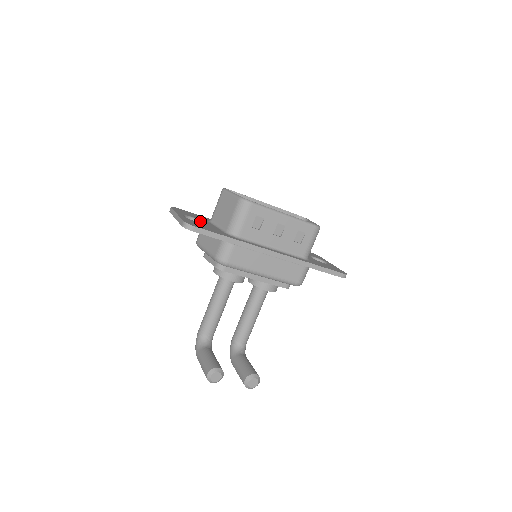
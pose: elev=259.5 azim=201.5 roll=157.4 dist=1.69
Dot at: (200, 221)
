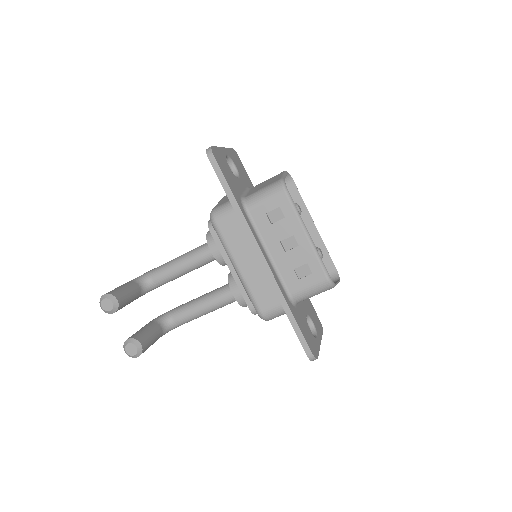
Dot at: (238, 175)
